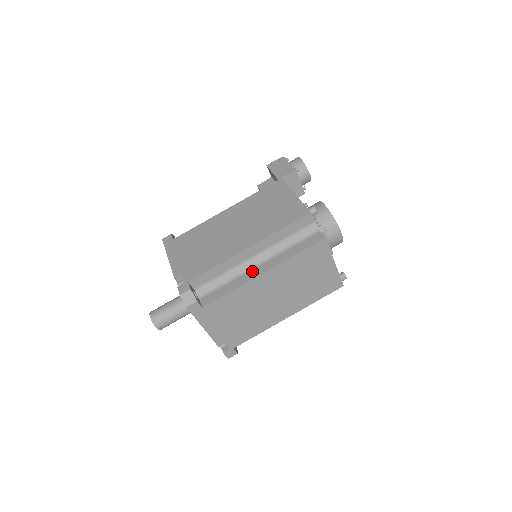
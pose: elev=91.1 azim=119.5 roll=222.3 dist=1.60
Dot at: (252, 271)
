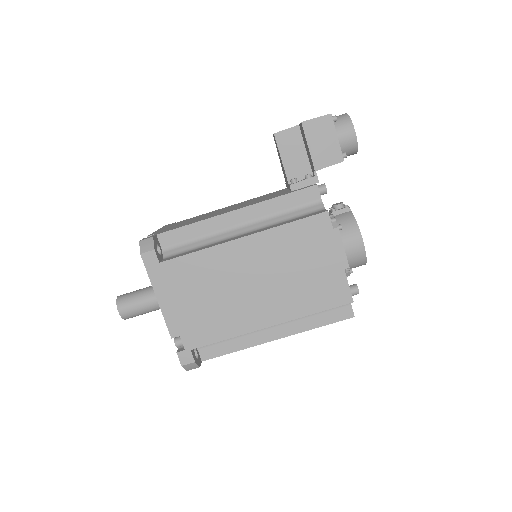
Dot at: (264, 332)
